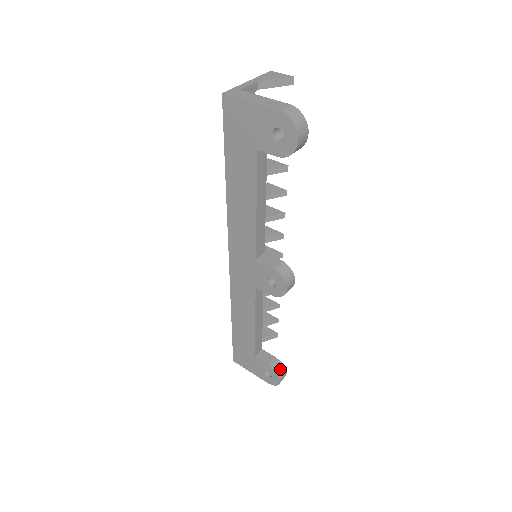
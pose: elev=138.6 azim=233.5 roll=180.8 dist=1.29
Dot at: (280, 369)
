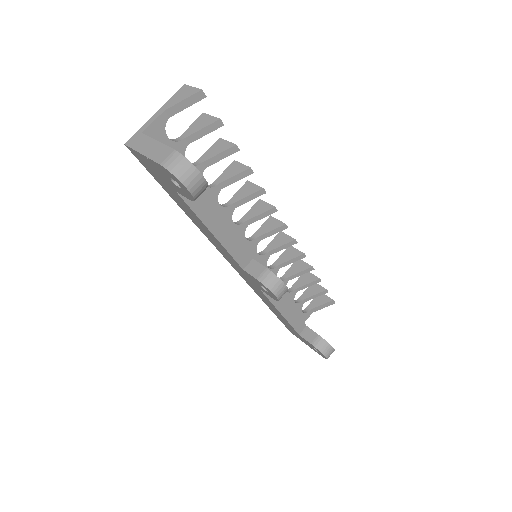
Dot at: (323, 347)
